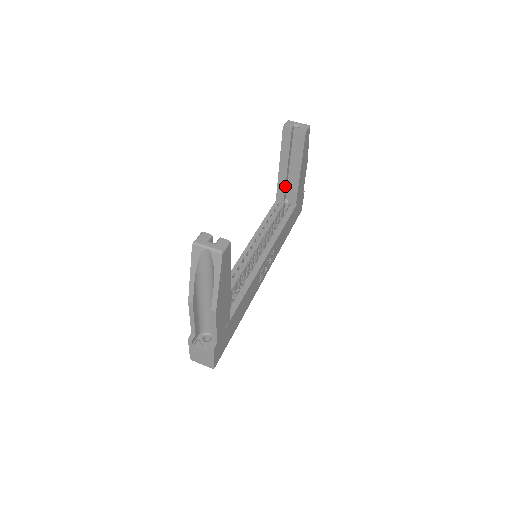
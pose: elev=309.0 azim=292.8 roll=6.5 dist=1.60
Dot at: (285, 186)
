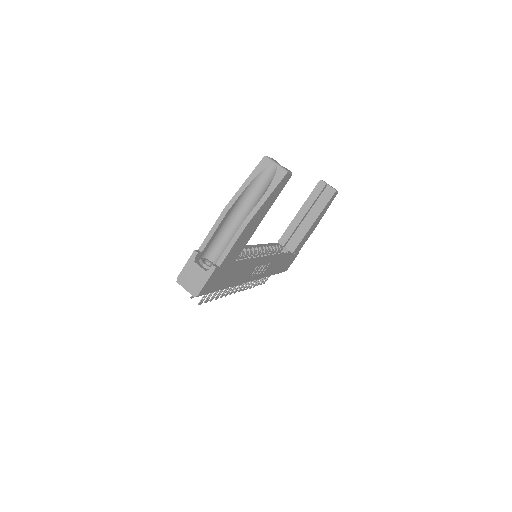
Dot at: (293, 232)
